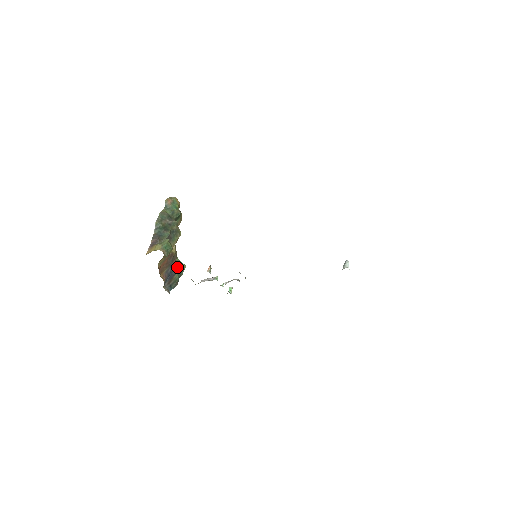
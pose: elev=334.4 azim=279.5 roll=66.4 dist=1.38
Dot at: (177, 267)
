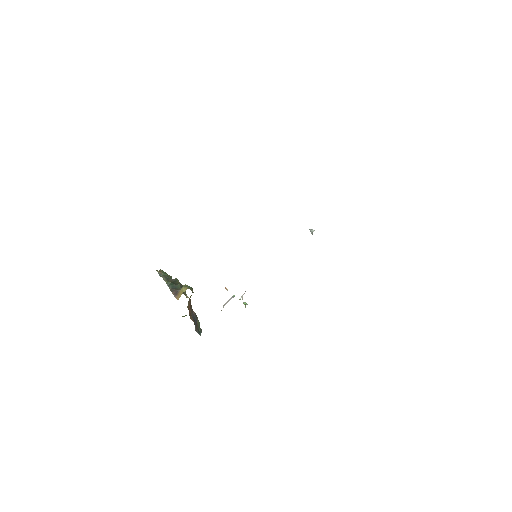
Dot at: (195, 313)
